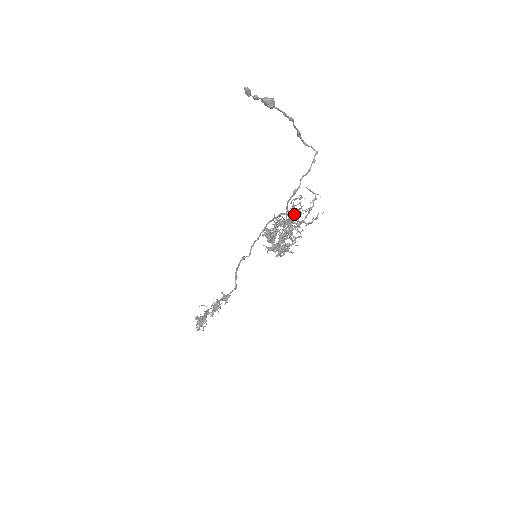
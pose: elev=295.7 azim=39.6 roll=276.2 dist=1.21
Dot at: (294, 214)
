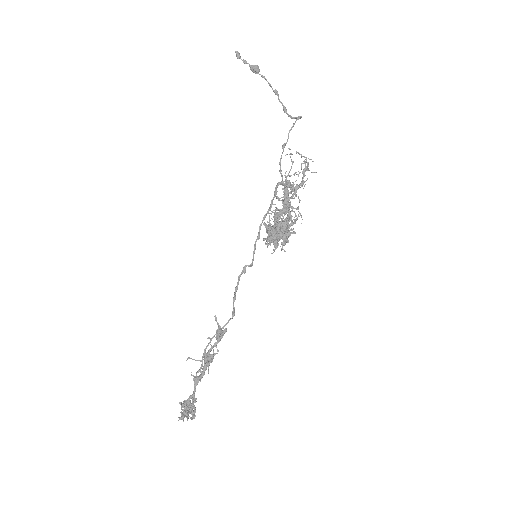
Dot at: (287, 175)
